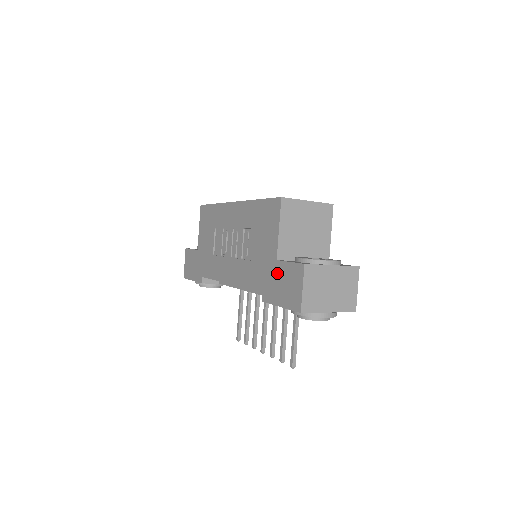
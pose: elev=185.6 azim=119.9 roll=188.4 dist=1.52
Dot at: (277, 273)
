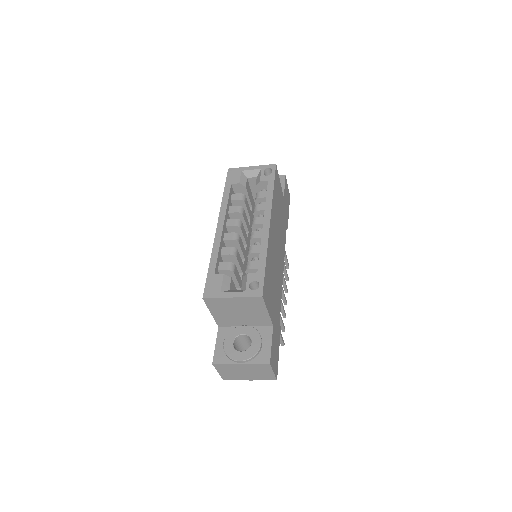
Dot at: occluded
